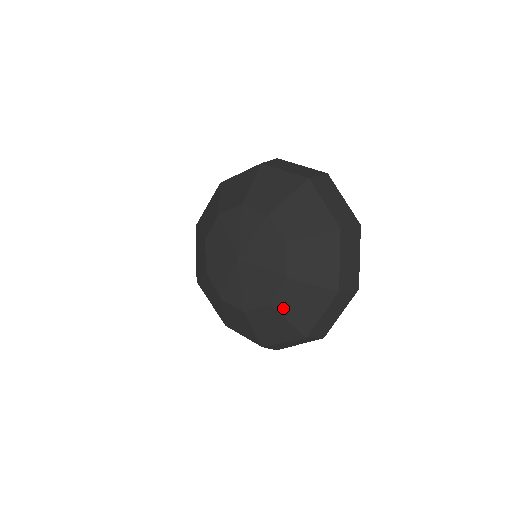
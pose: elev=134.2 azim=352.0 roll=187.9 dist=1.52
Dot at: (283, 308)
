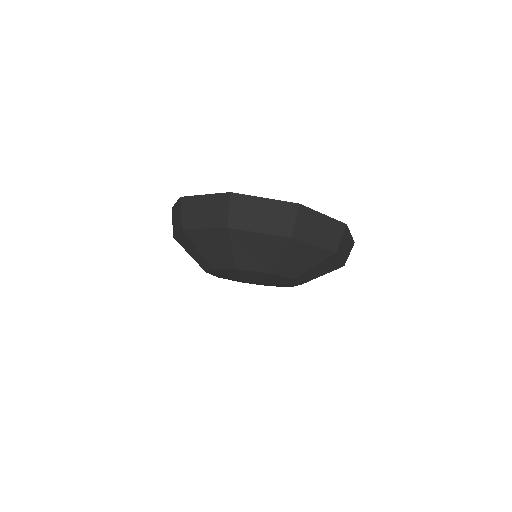
Dot at: (311, 278)
